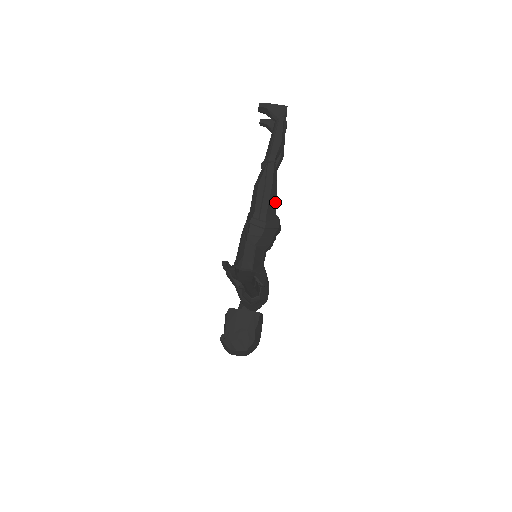
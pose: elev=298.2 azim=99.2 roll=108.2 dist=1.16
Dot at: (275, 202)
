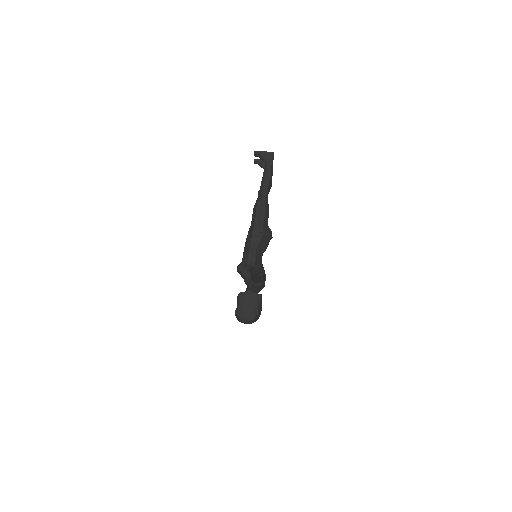
Dot at: occluded
